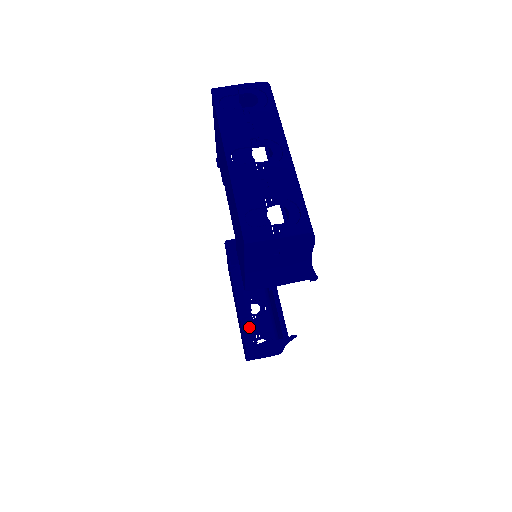
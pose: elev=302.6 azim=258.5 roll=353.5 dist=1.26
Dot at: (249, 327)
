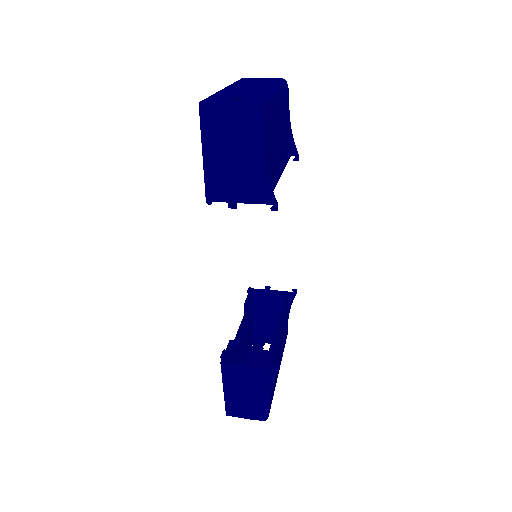
Dot at: occluded
